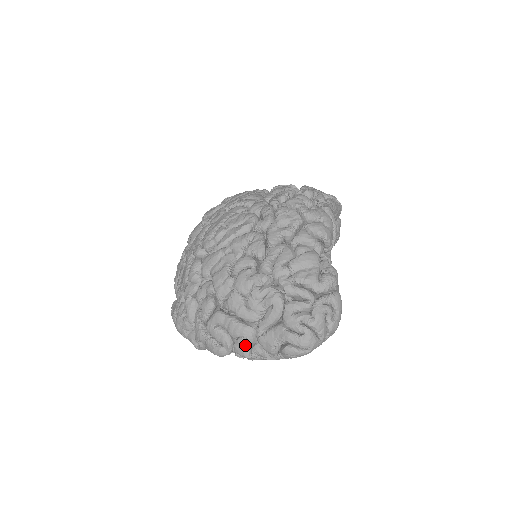
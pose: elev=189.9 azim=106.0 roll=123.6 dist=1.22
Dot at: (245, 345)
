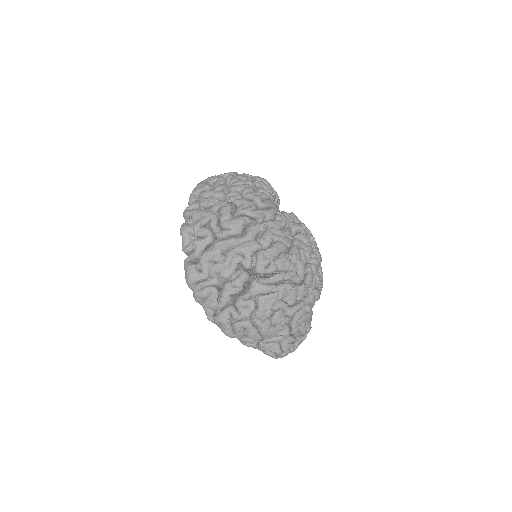
Dot at: (251, 343)
